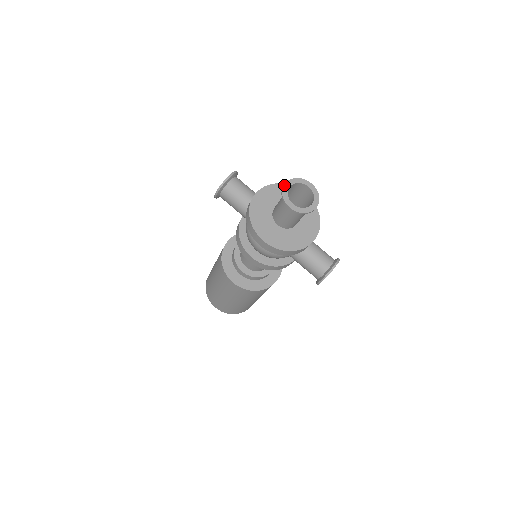
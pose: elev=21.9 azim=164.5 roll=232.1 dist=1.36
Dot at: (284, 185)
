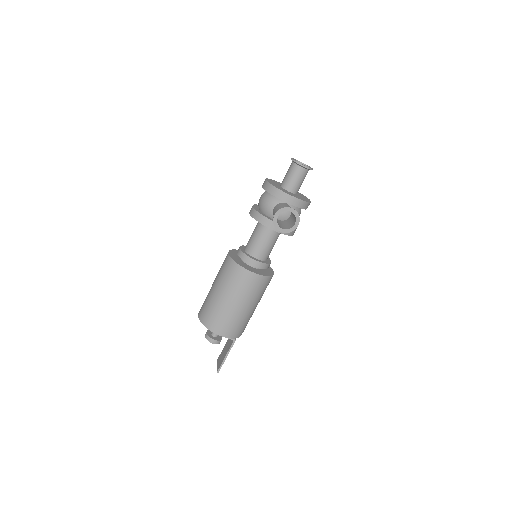
Dot at: occluded
